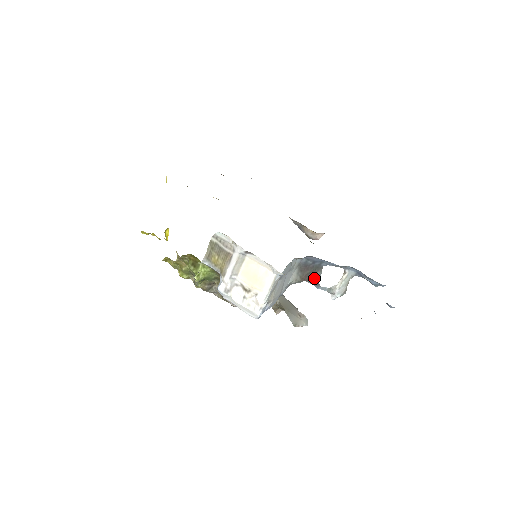
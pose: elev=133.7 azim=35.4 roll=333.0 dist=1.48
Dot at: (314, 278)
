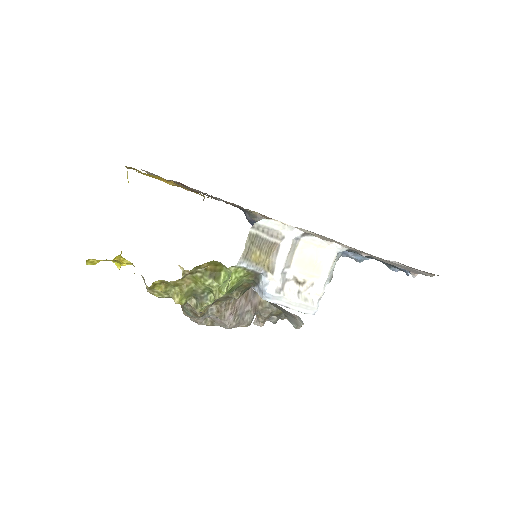
Dot at: occluded
